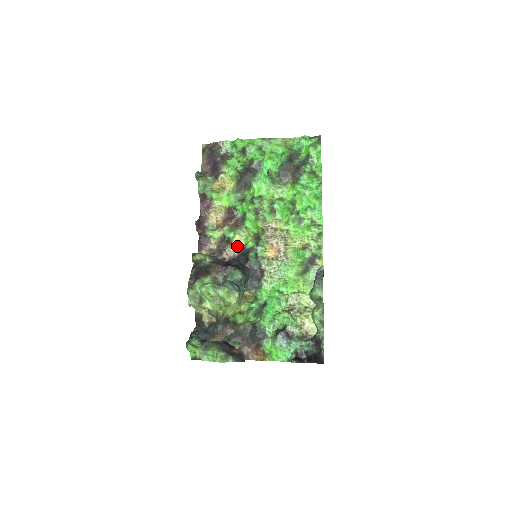
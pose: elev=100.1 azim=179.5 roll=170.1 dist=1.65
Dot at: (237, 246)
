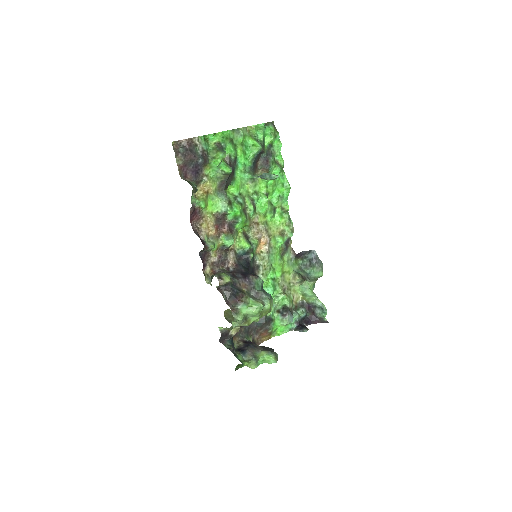
Dot at: (234, 251)
